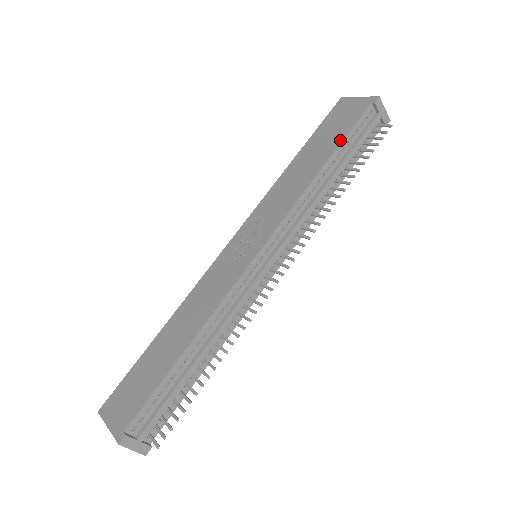
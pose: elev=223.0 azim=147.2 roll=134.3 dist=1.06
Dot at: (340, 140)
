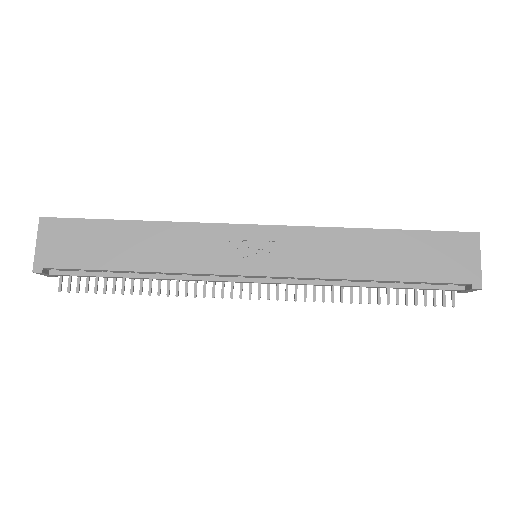
Dot at: (412, 278)
